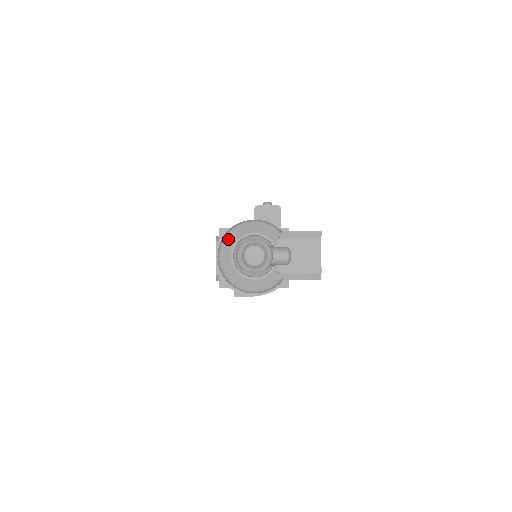
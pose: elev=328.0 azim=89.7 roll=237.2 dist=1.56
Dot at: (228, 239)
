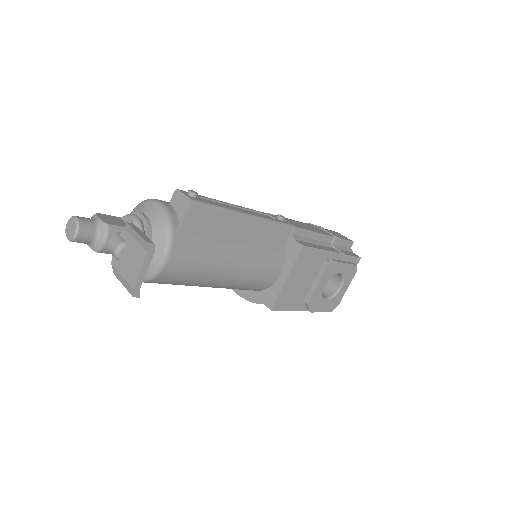
Dot at: (134, 209)
